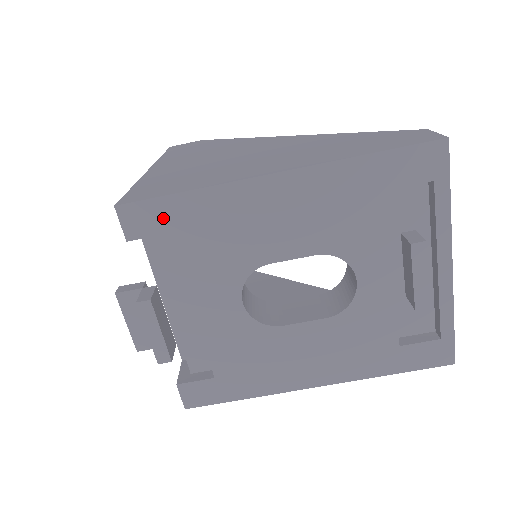
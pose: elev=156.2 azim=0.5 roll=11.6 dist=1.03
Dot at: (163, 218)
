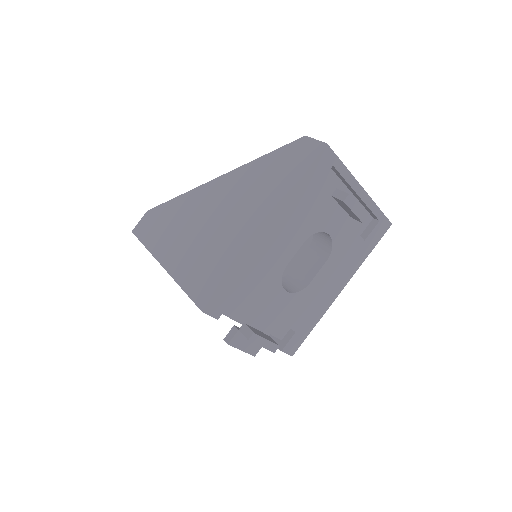
Dot at: (227, 294)
